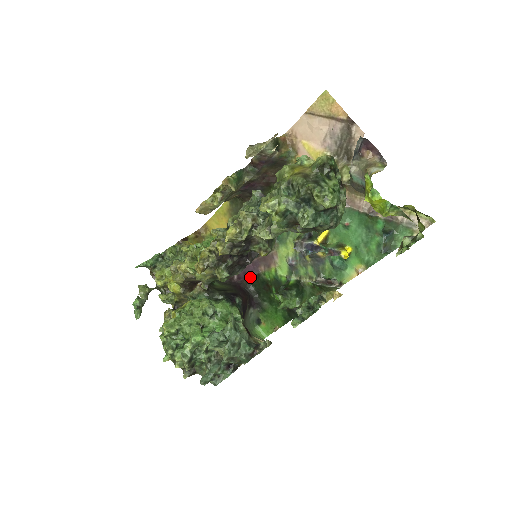
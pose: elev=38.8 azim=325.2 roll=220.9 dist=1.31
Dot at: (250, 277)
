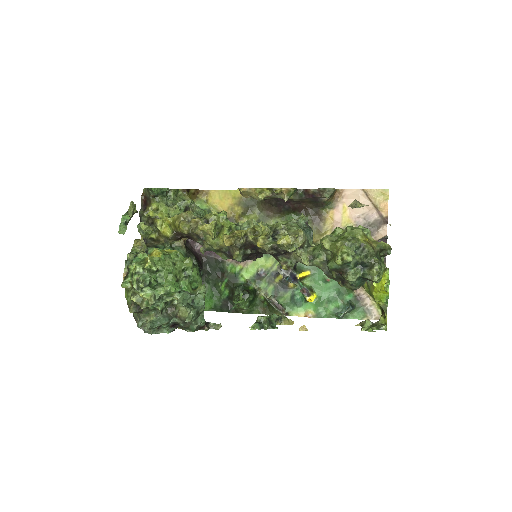
Dot at: (212, 257)
